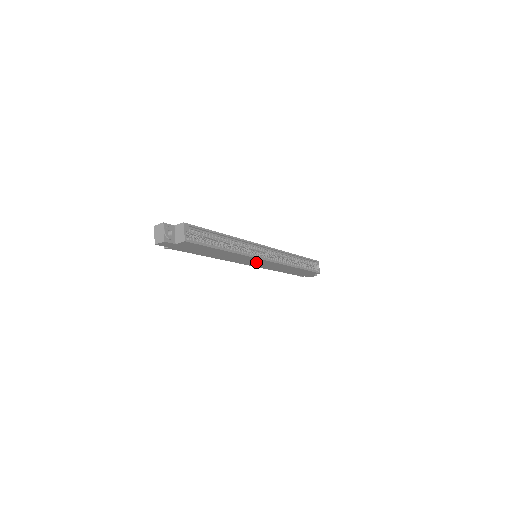
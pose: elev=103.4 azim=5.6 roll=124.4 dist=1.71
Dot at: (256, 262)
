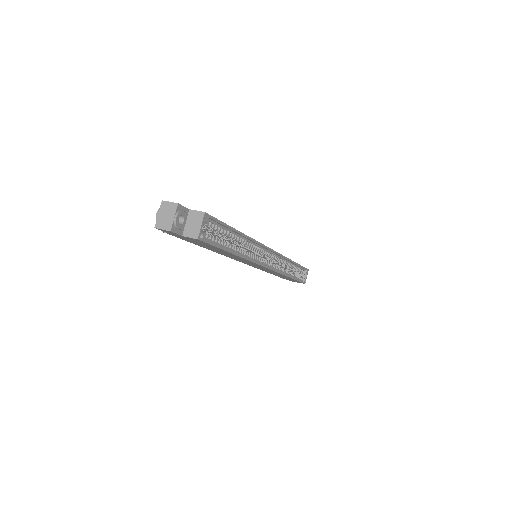
Dot at: occluded
